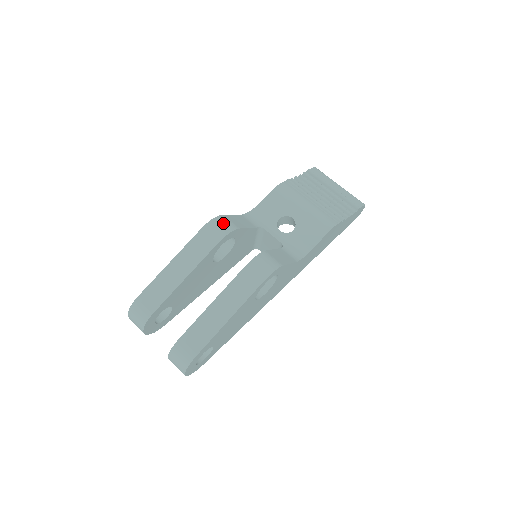
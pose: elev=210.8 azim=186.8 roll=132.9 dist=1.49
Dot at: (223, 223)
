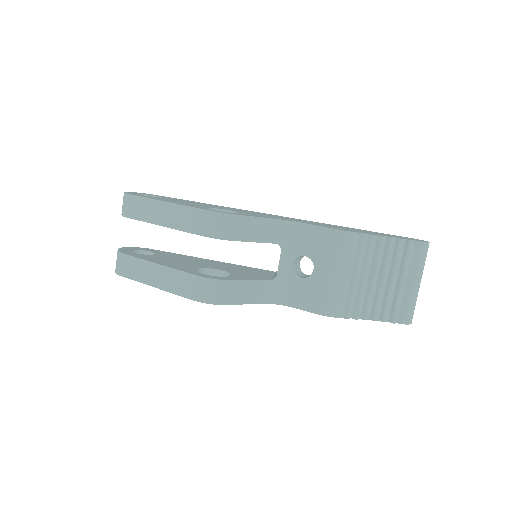
Dot at: (225, 225)
